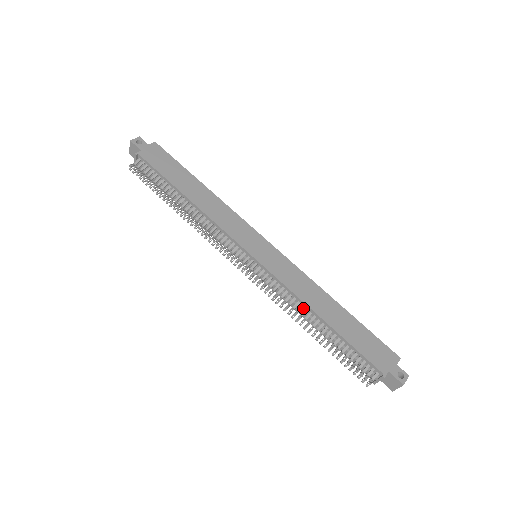
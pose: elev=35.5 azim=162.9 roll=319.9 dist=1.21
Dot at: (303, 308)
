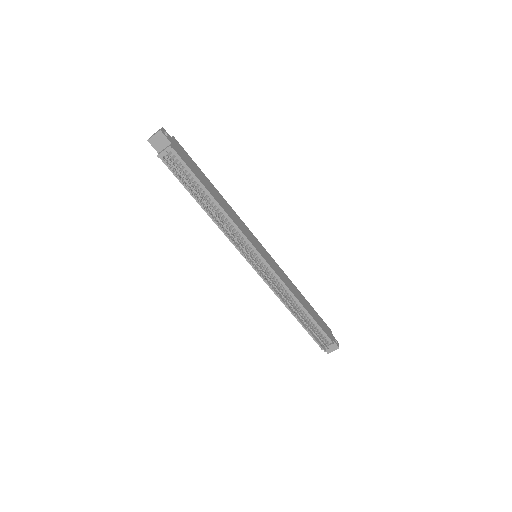
Dot at: (290, 298)
